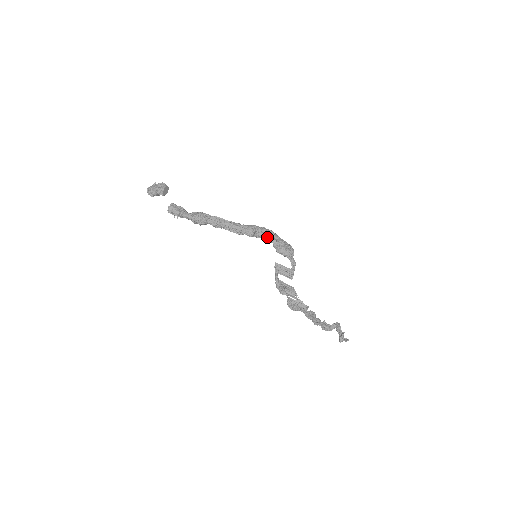
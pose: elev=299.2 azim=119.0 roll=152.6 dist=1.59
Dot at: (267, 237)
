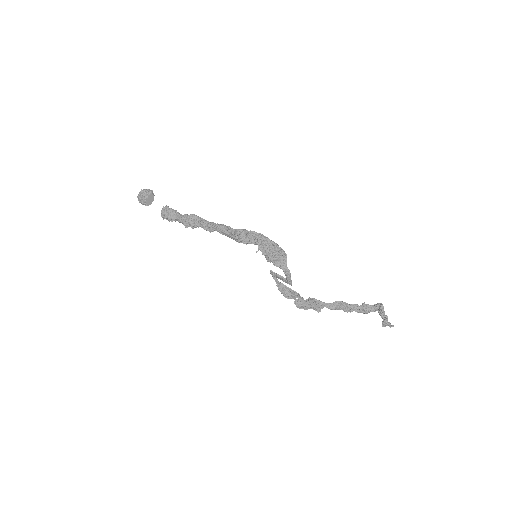
Dot at: (255, 243)
